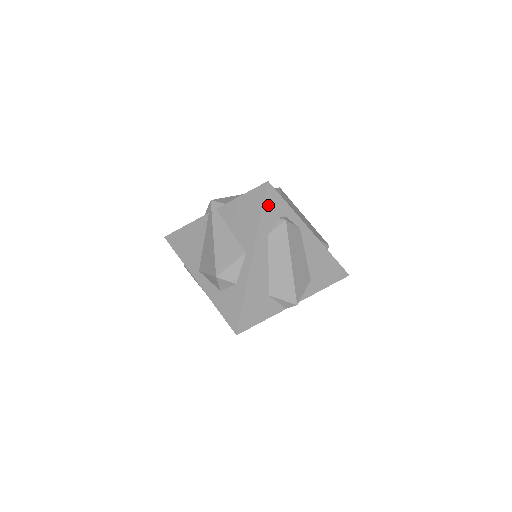
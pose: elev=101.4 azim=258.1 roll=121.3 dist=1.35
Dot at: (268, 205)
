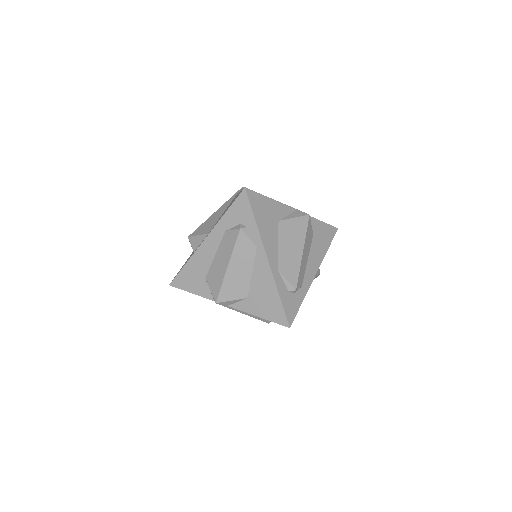
Dot at: (236, 207)
